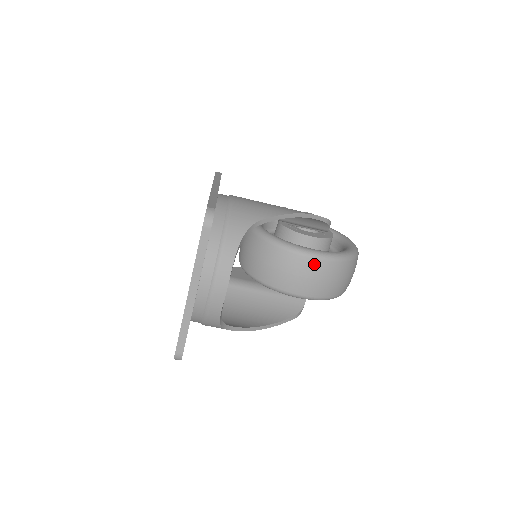
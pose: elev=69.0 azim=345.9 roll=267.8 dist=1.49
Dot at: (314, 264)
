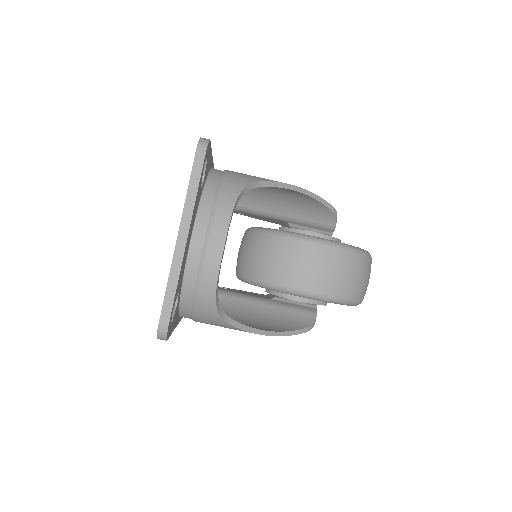
Dot at: (324, 251)
